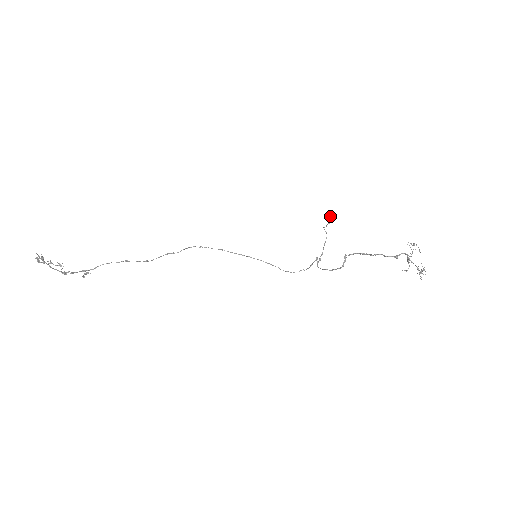
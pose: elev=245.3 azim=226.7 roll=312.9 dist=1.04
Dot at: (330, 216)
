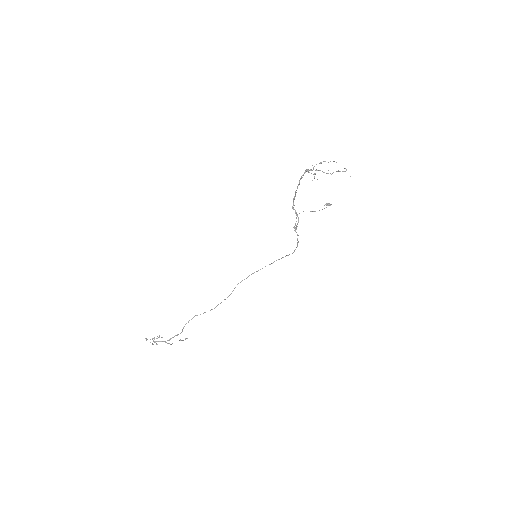
Dot at: (329, 204)
